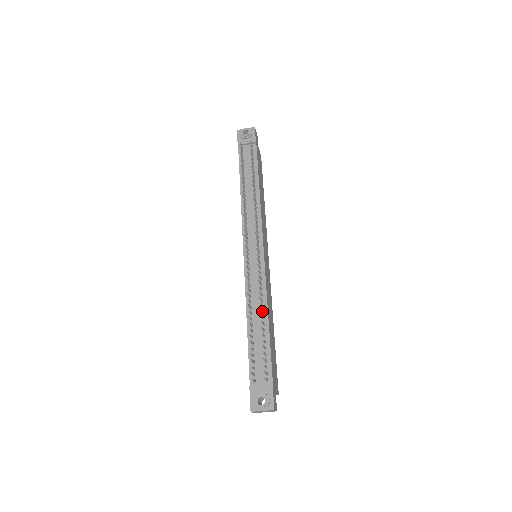
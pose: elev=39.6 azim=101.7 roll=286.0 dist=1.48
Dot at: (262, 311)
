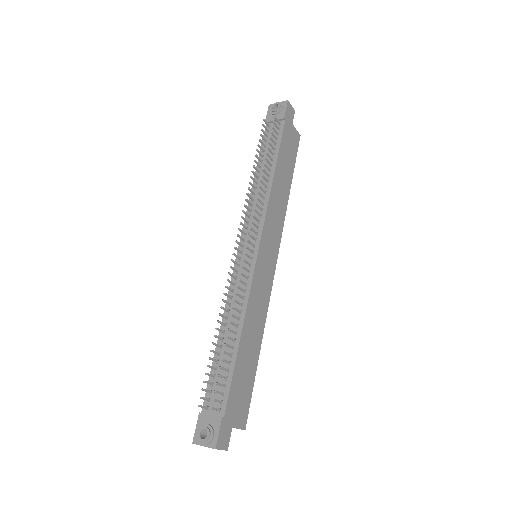
Dot at: (233, 324)
